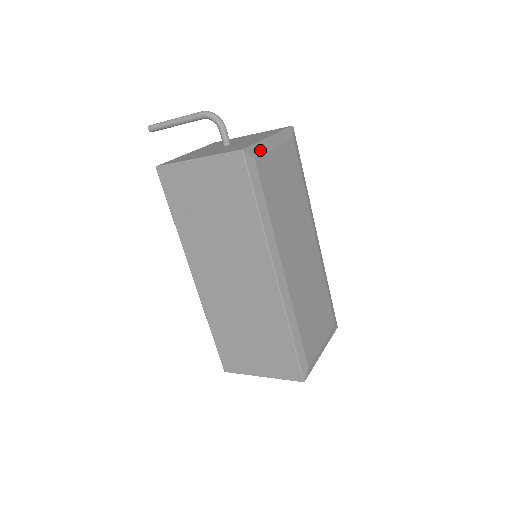
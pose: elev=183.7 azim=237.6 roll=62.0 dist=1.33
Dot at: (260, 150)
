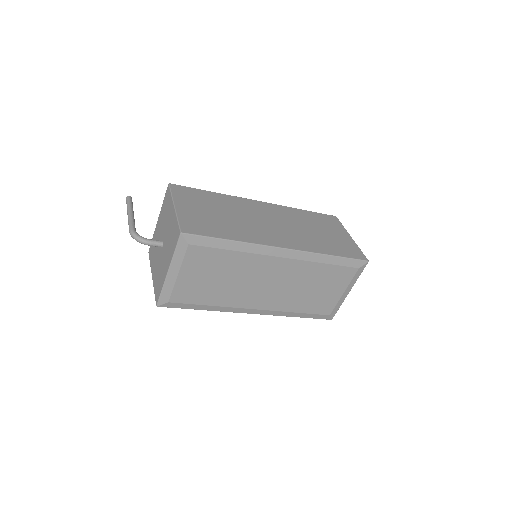
Dot at: (168, 292)
